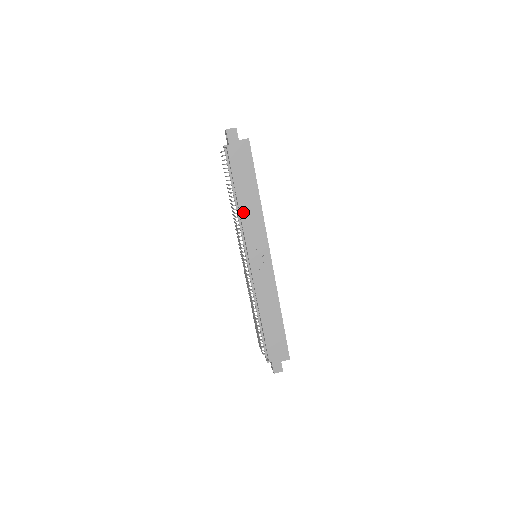
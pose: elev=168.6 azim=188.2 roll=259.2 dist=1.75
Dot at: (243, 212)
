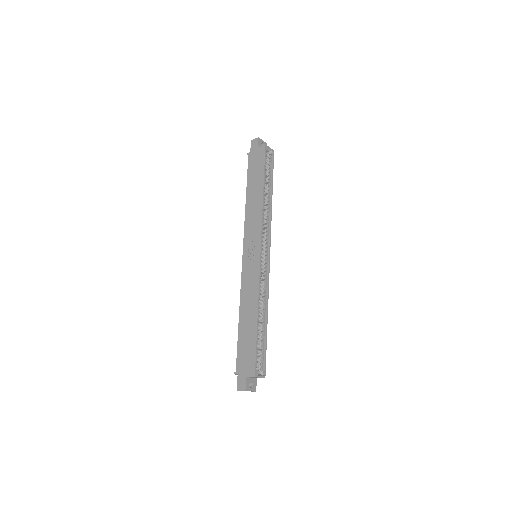
Dot at: (248, 209)
